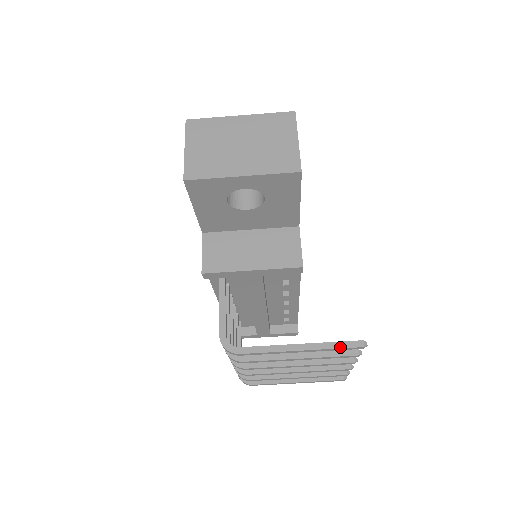
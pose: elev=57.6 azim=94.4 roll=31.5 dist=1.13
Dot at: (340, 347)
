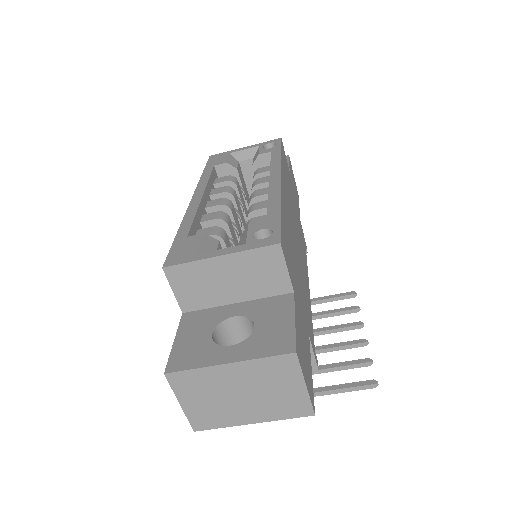
Dot at: (355, 390)
